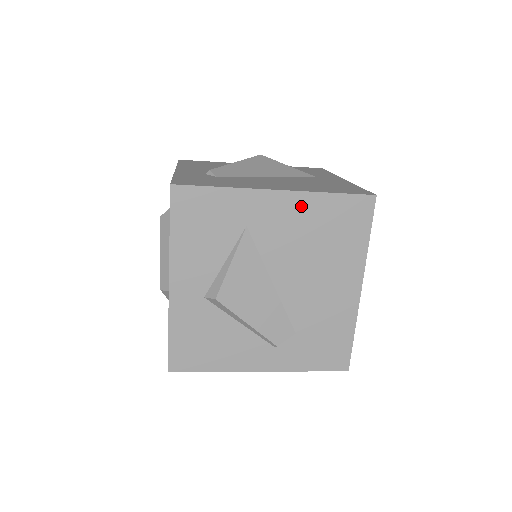
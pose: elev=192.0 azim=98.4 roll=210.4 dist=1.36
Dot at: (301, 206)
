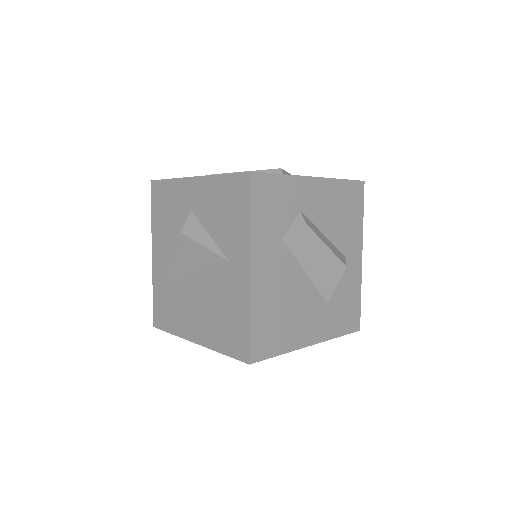
Dot at: occluded
